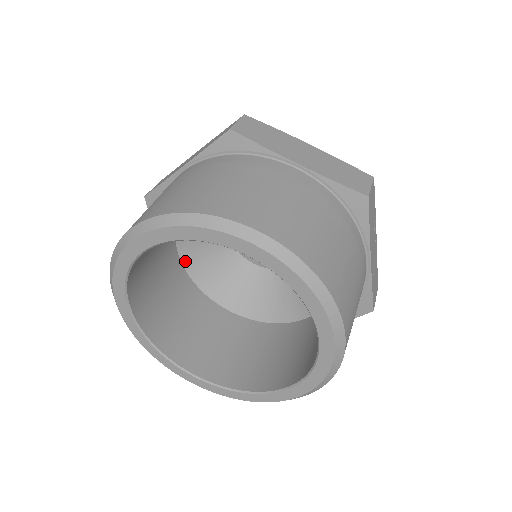
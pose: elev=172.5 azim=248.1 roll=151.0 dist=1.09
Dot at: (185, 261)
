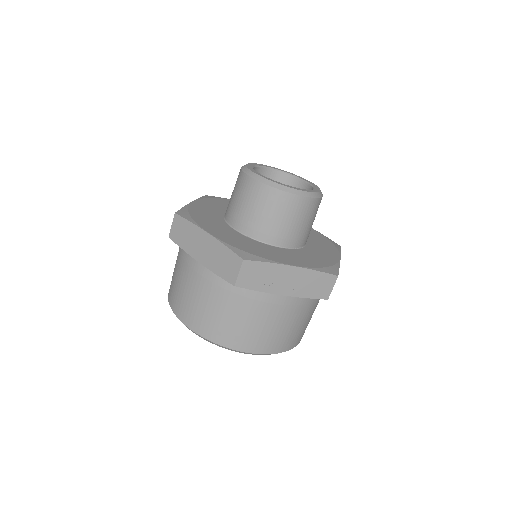
Dot at: occluded
